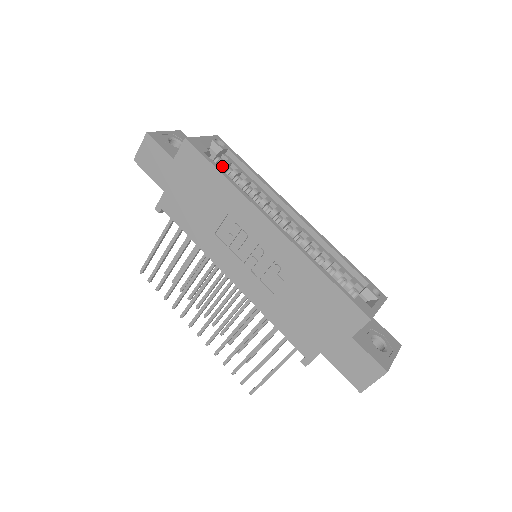
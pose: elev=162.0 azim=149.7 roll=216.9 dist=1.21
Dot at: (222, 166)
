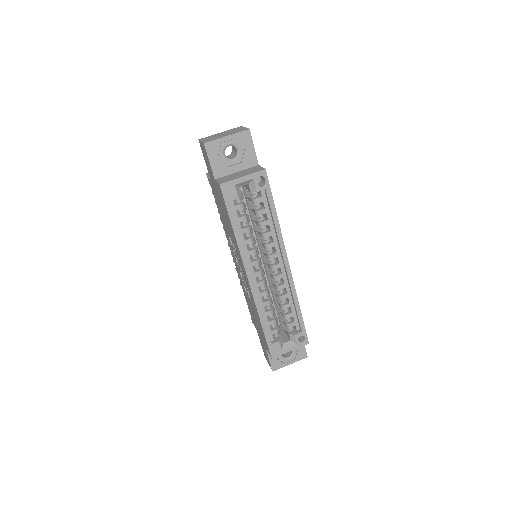
Dot at: (252, 201)
